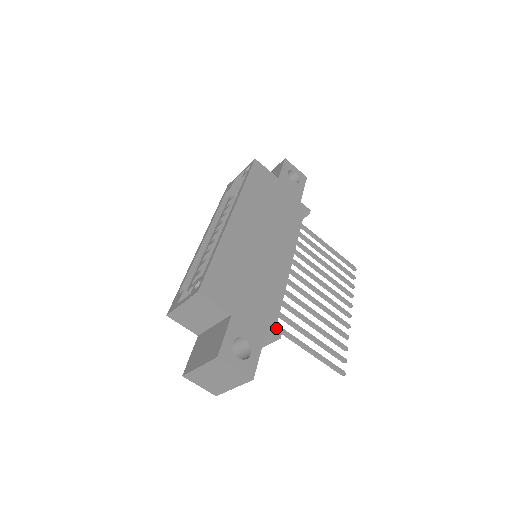
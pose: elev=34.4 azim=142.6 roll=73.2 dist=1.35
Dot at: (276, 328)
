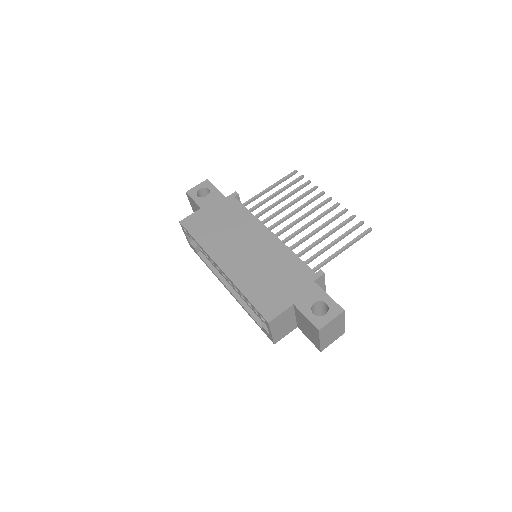
Dot at: (316, 273)
